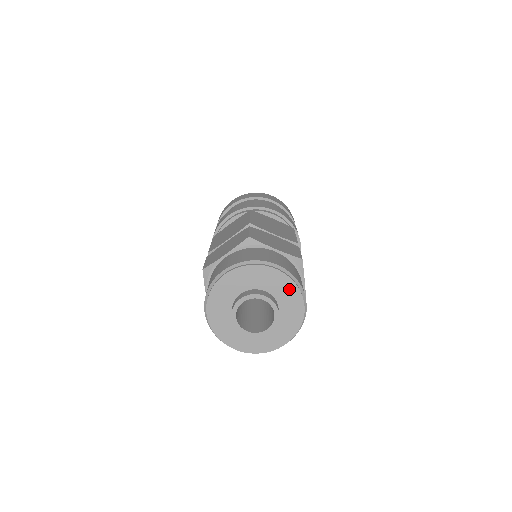
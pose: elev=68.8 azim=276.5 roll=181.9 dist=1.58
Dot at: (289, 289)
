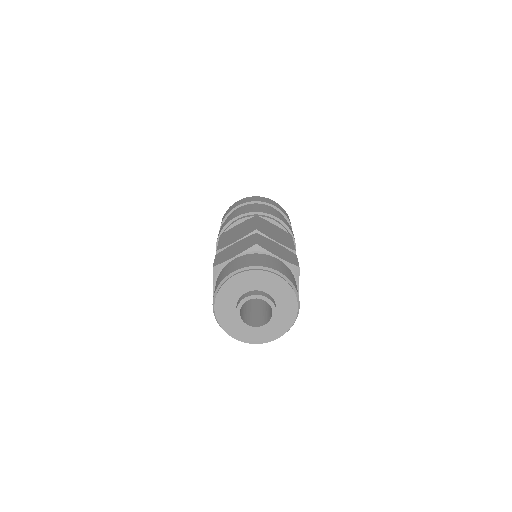
Dot at: (287, 293)
